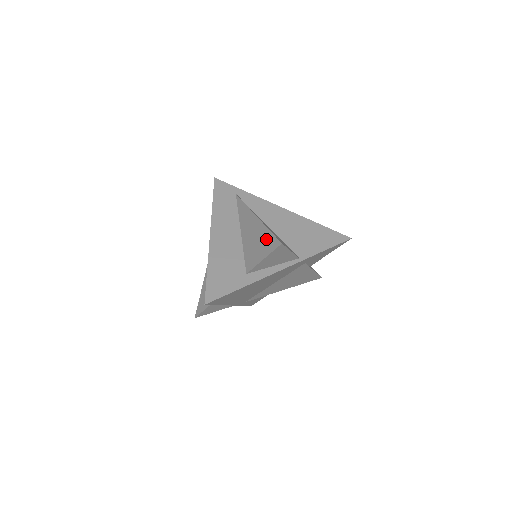
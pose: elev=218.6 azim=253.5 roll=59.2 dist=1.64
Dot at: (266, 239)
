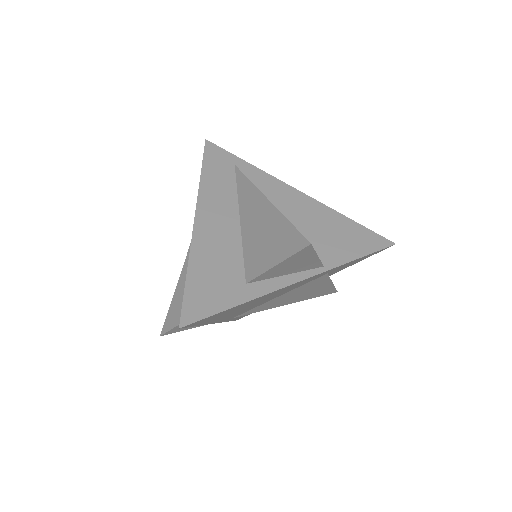
Dot at: (283, 234)
